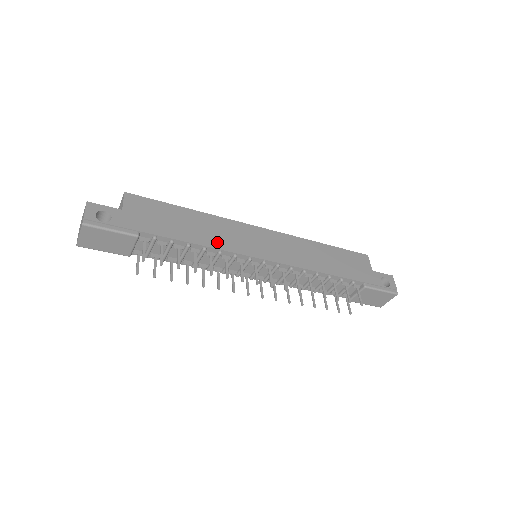
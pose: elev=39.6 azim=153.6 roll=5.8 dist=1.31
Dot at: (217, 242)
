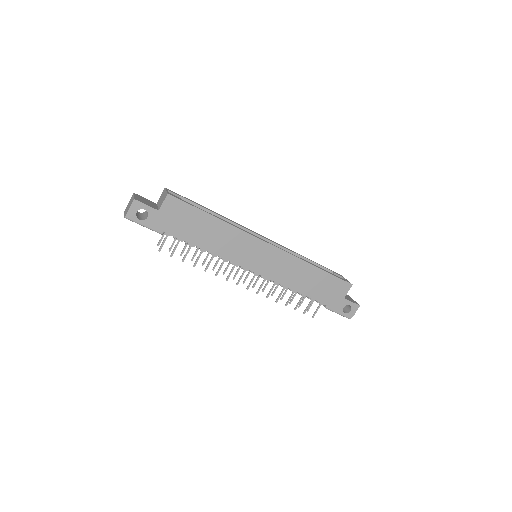
Dot at: (222, 251)
